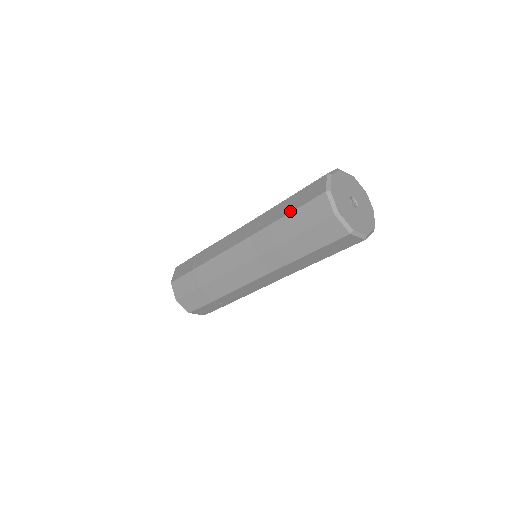
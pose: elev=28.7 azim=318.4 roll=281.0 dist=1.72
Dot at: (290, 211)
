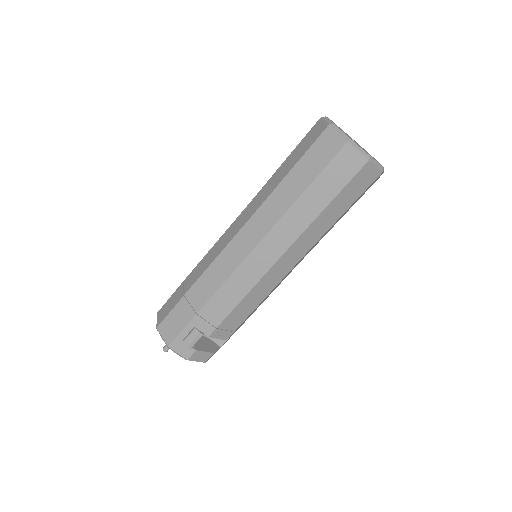
Dot at: occluded
